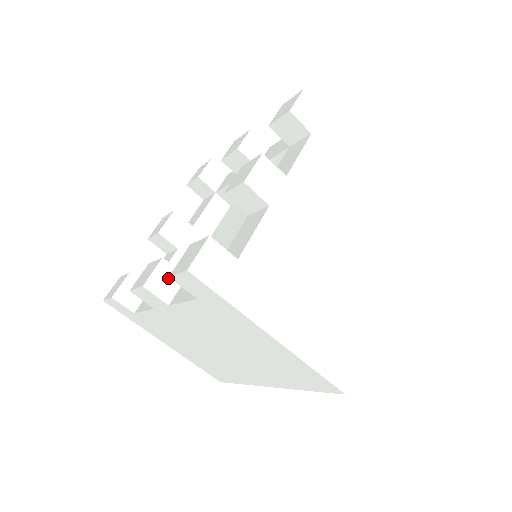
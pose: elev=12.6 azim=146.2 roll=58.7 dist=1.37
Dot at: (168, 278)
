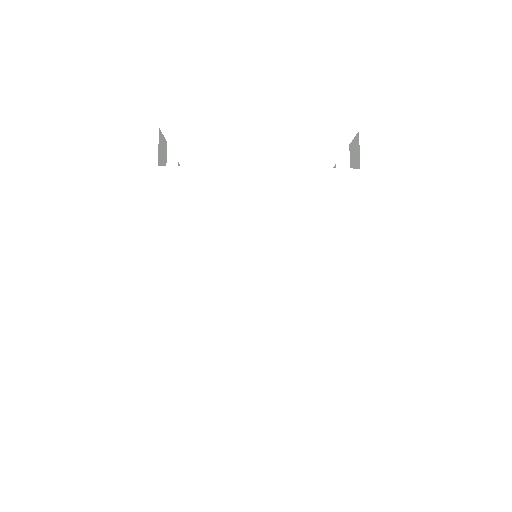
Dot at: occluded
